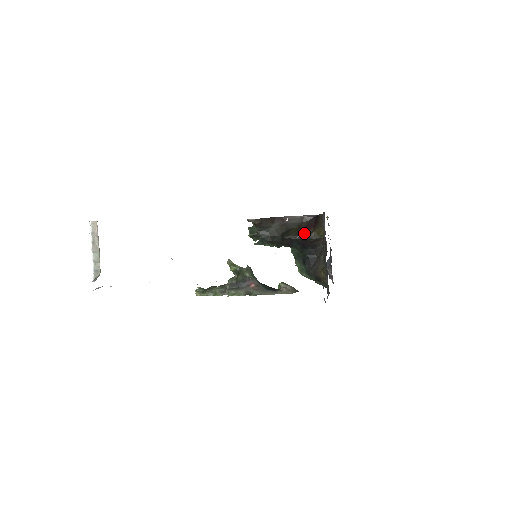
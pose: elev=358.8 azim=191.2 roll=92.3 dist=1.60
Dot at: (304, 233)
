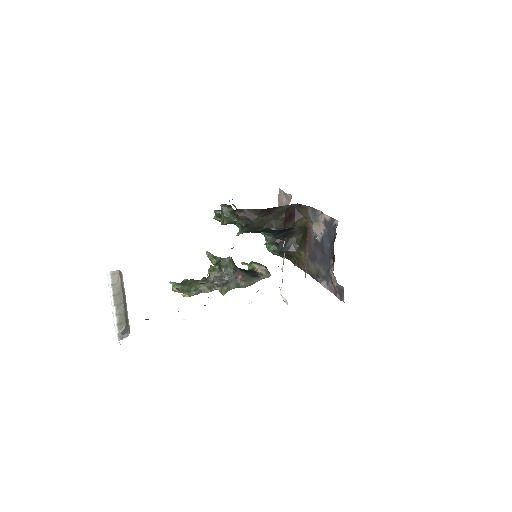
Dot at: (289, 223)
